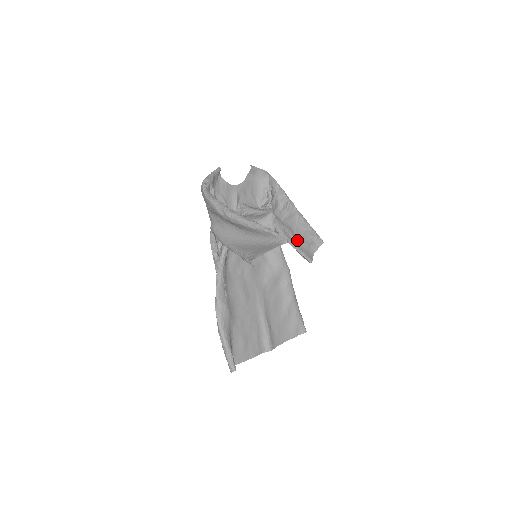
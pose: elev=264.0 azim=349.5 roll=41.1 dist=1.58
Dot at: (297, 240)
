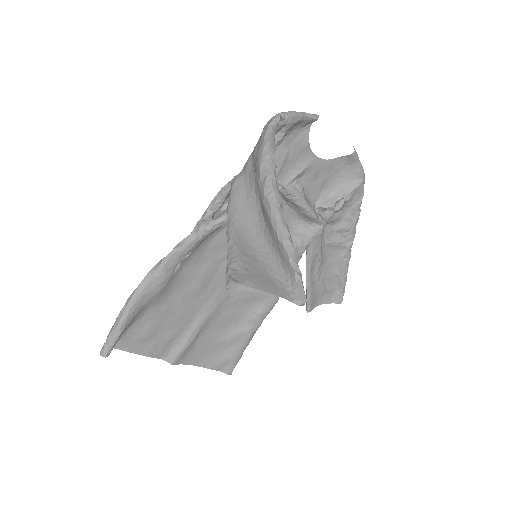
Dot at: (318, 276)
